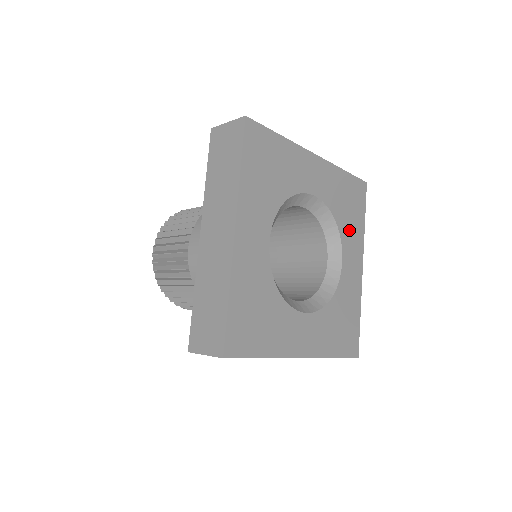
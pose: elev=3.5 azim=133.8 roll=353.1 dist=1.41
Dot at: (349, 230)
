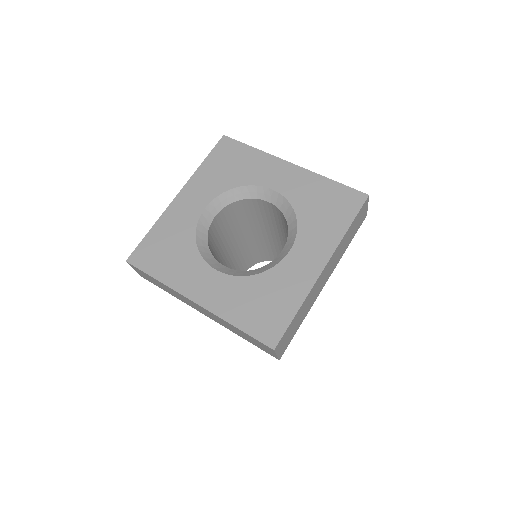
Dot at: (315, 228)
